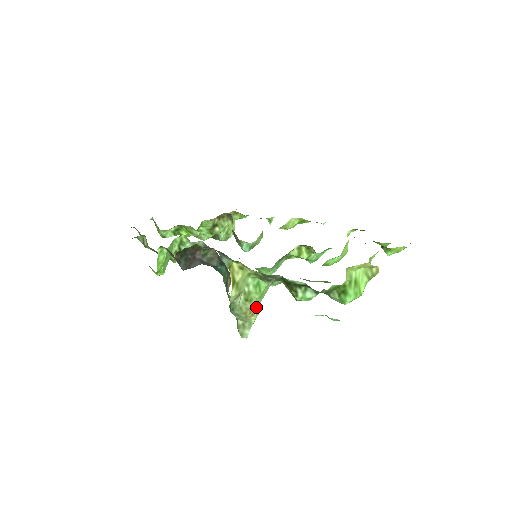
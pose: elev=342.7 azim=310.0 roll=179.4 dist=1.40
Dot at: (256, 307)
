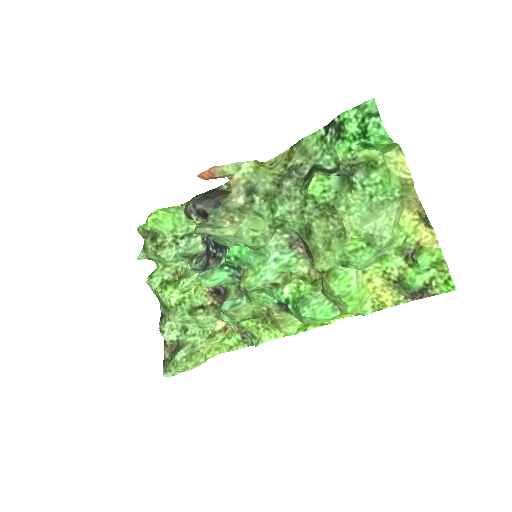
Dot at: (240, 224)
